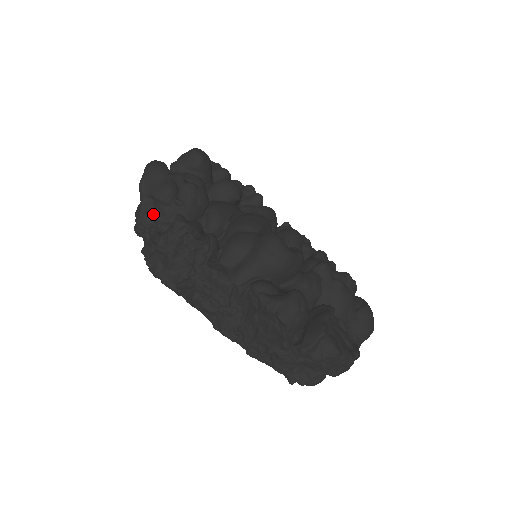
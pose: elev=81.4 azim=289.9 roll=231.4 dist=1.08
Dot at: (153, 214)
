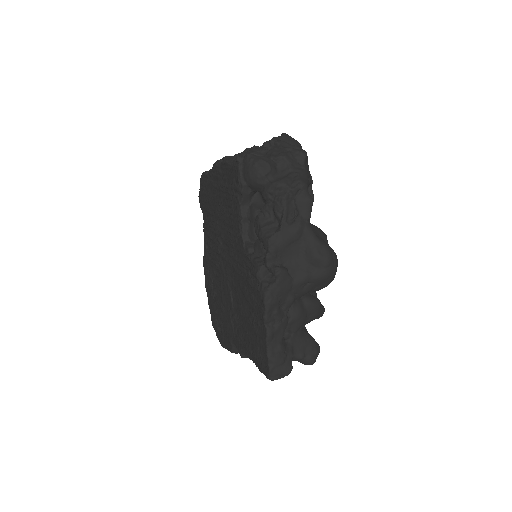
Dot at: occluded
